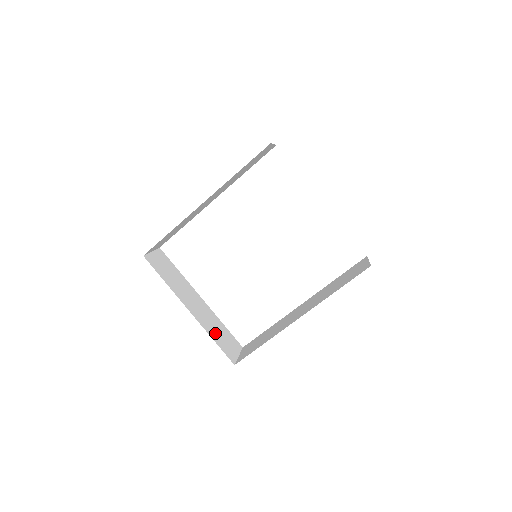
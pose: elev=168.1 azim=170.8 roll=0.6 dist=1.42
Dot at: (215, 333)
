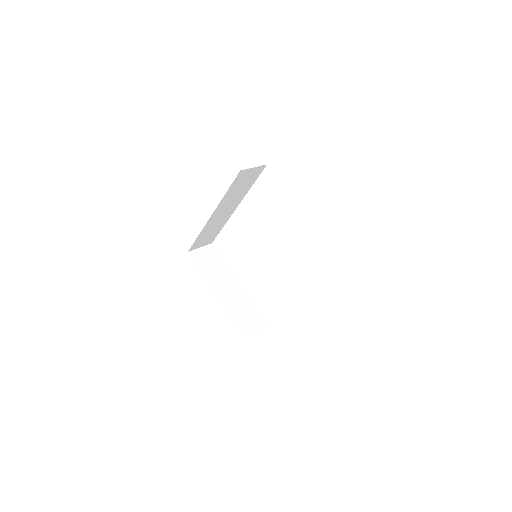
Dot at: (237, 312)
